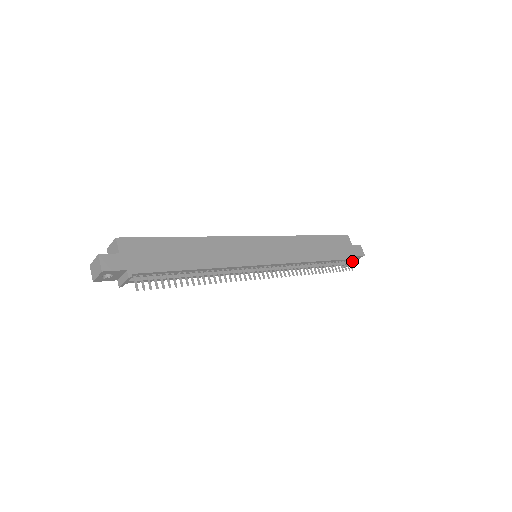
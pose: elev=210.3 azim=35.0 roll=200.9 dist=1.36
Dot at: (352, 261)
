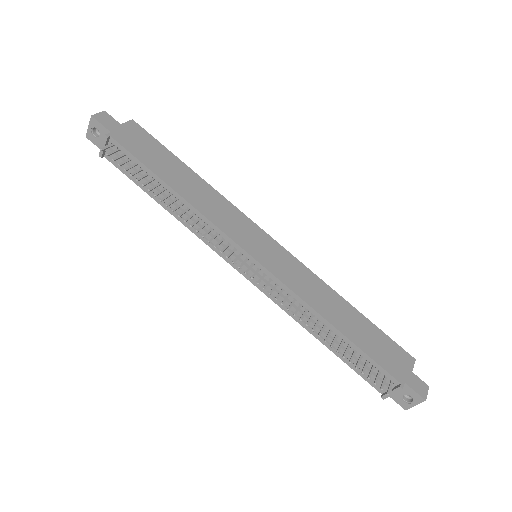
Dot at: (396, 386)
